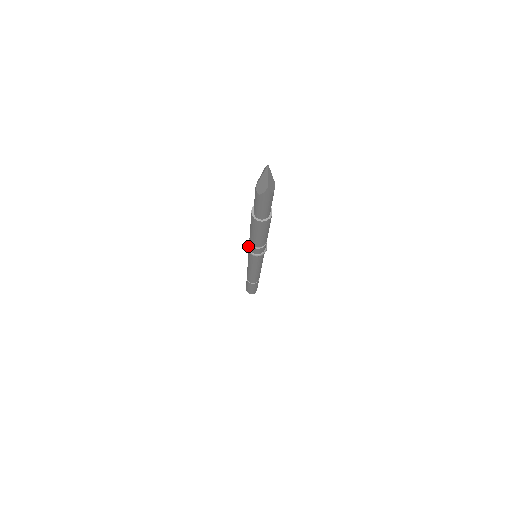
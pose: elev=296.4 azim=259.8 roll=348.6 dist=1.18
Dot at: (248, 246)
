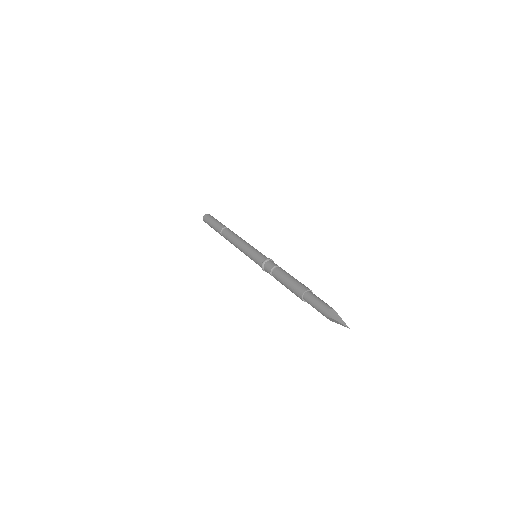
Dot at: (265, 271)
